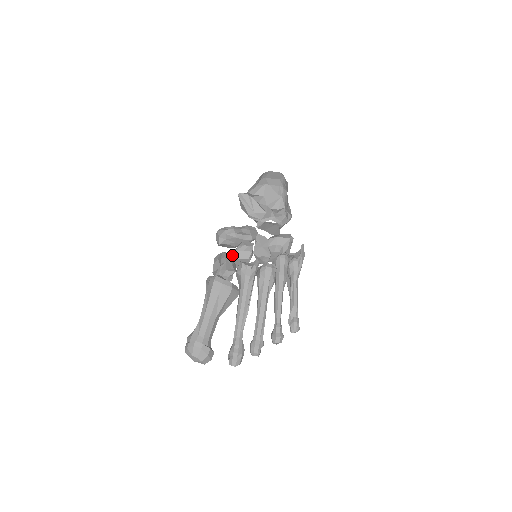
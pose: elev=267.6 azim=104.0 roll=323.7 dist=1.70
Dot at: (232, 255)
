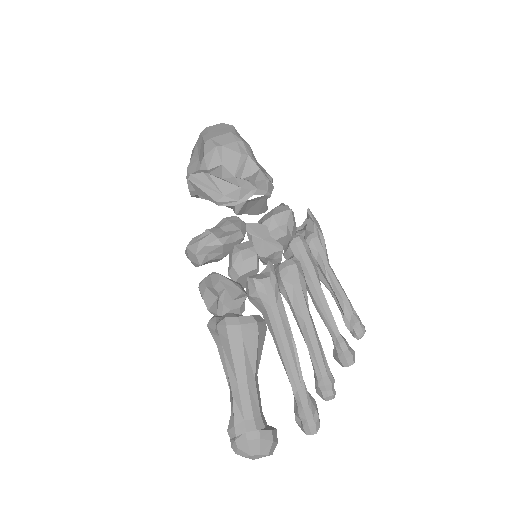
Dot at: (229, 273)
